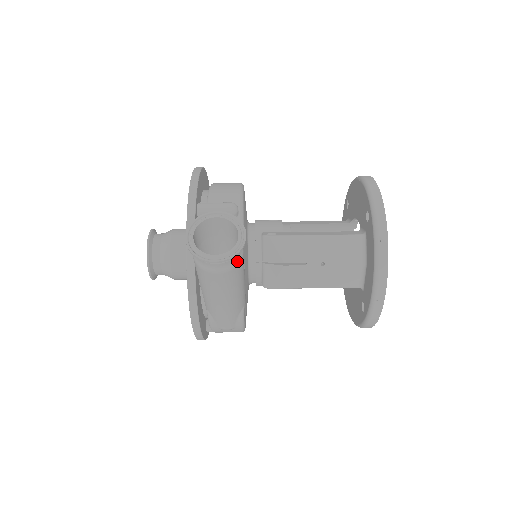
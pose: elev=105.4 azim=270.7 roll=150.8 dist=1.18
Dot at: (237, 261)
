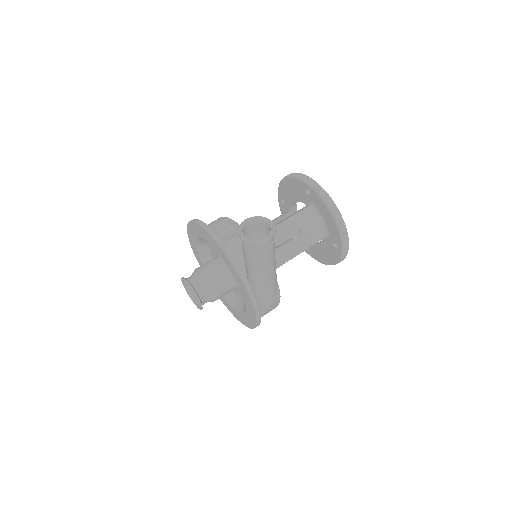
Dot at: (273, 239)
